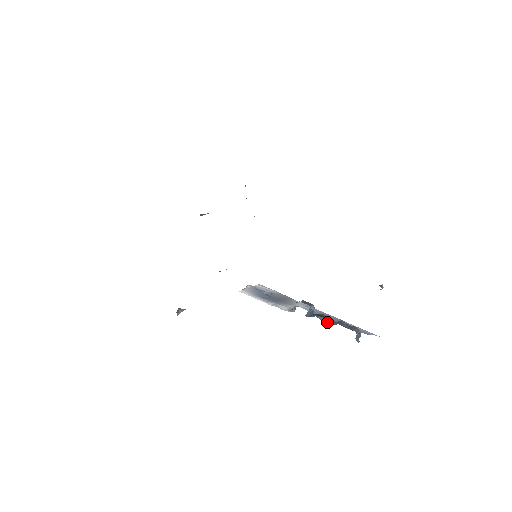
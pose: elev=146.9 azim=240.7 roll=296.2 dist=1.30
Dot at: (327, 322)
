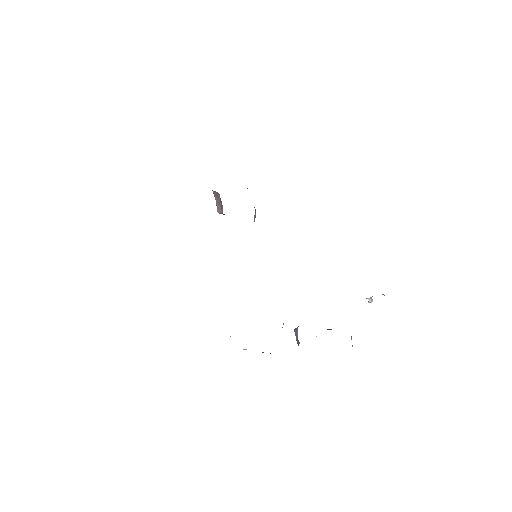
Dot at: occluded
